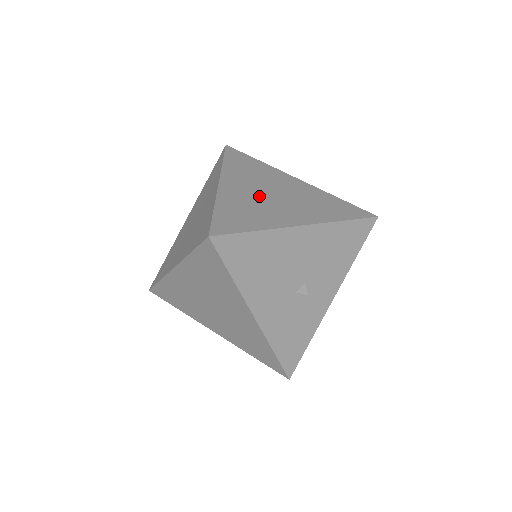
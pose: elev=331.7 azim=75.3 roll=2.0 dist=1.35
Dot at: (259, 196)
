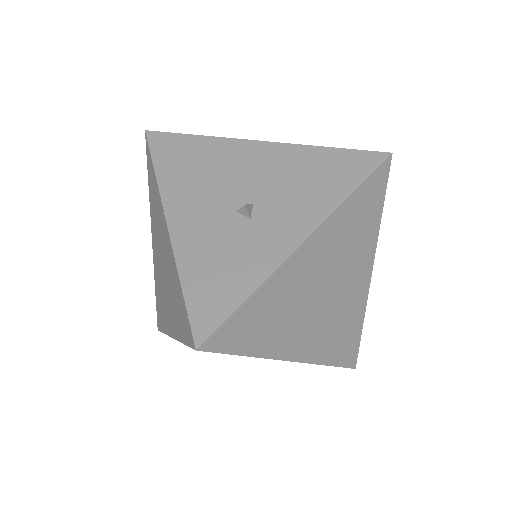
Dot at: occluded
